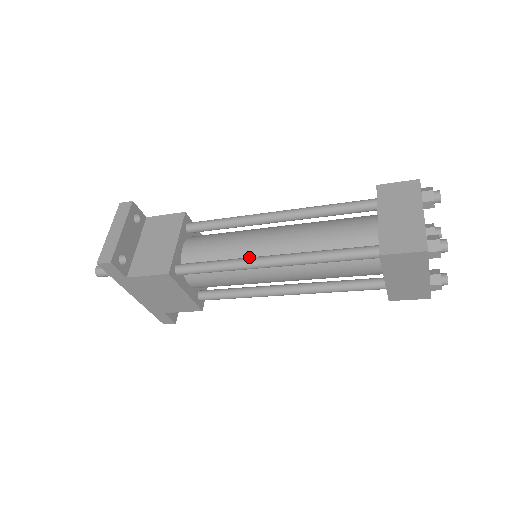
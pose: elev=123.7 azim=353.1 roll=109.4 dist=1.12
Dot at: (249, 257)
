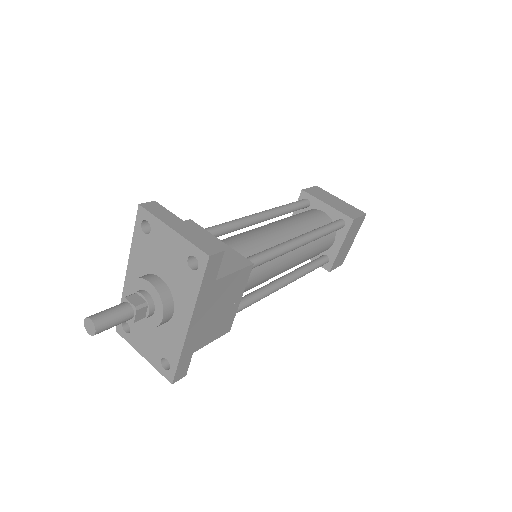
Dot at: (286, 241)
